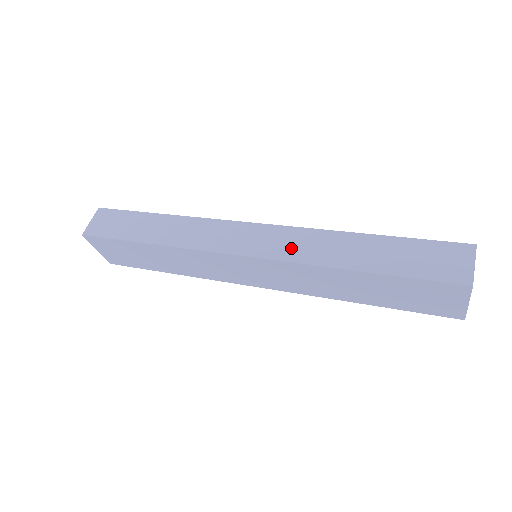
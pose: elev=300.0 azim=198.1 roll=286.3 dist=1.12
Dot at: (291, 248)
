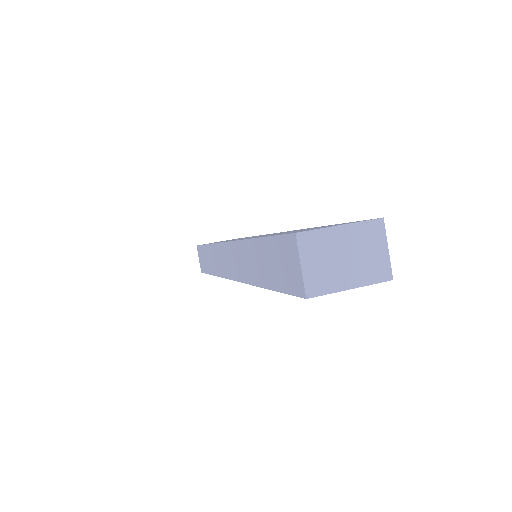
Dot at: (240, 267)
